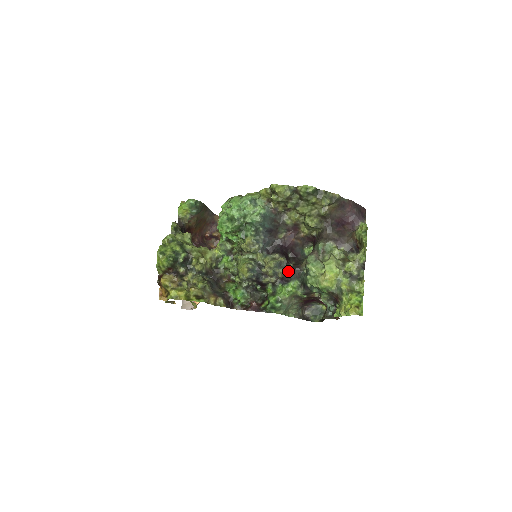
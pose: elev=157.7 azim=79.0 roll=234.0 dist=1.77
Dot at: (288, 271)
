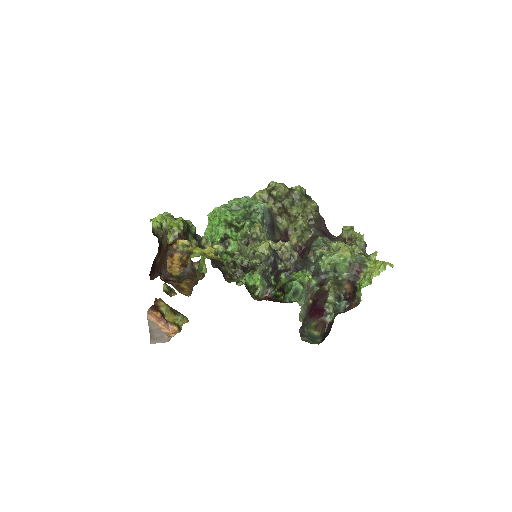
Dot at: (300, 258)
